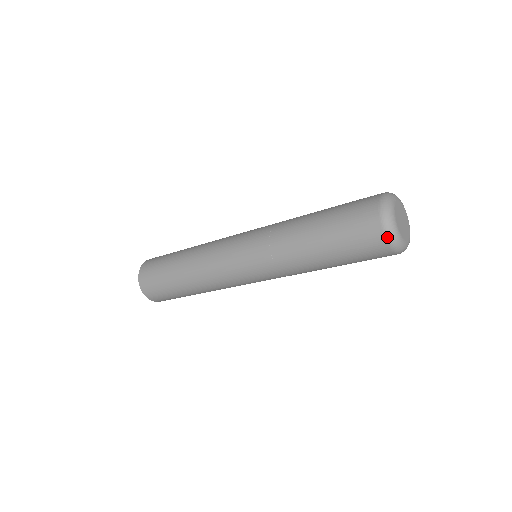
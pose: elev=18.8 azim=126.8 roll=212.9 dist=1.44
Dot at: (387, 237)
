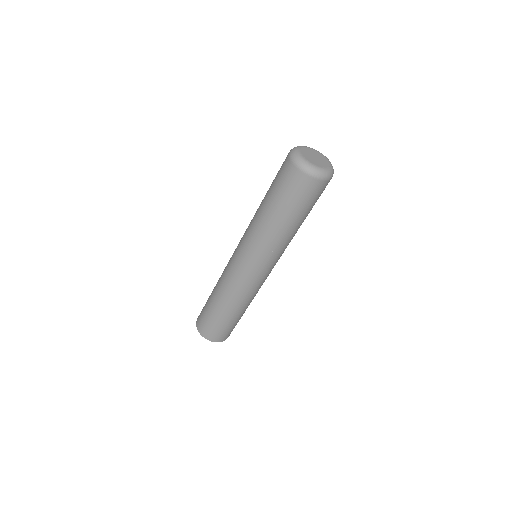
Dot at: (306, 172)
